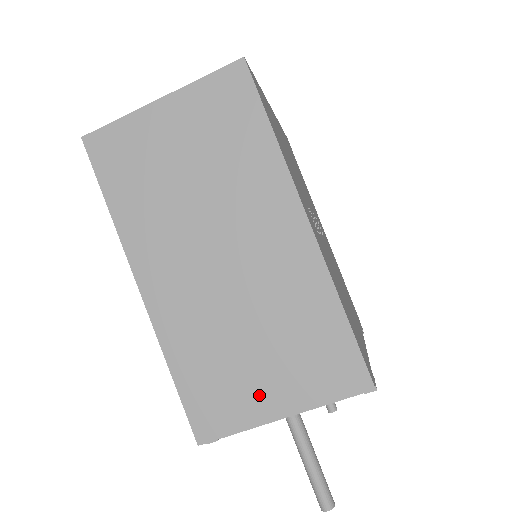
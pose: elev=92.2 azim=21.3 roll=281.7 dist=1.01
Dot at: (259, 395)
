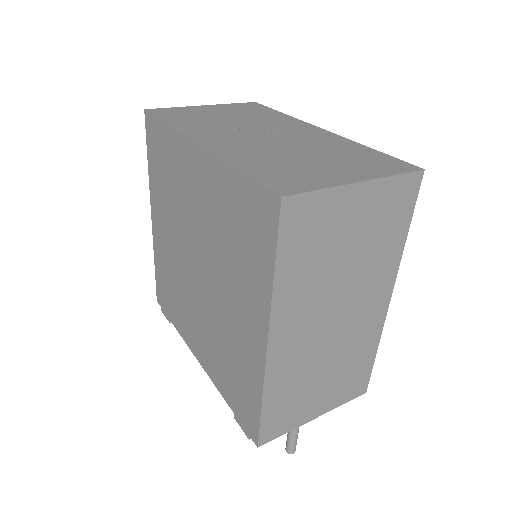
Dot at: (310, 408)
